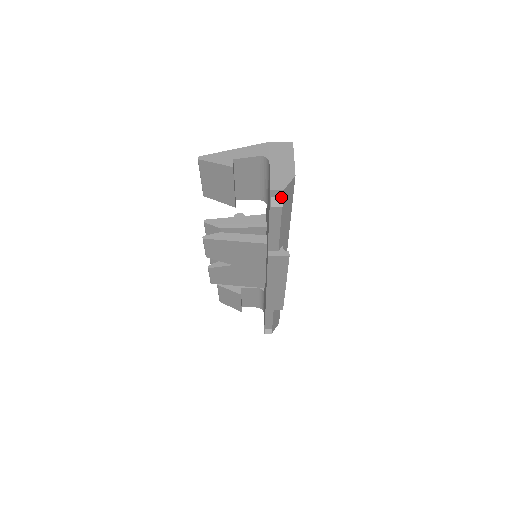
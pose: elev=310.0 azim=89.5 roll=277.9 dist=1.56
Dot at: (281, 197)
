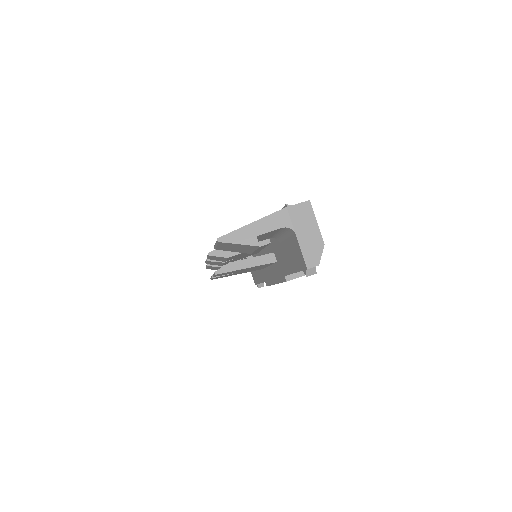
Dot at: (314, 267)
